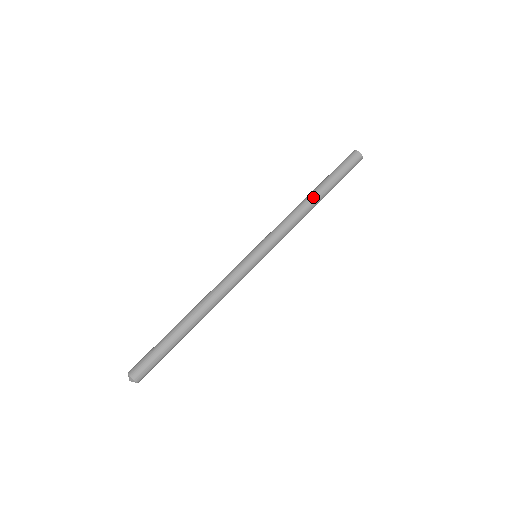
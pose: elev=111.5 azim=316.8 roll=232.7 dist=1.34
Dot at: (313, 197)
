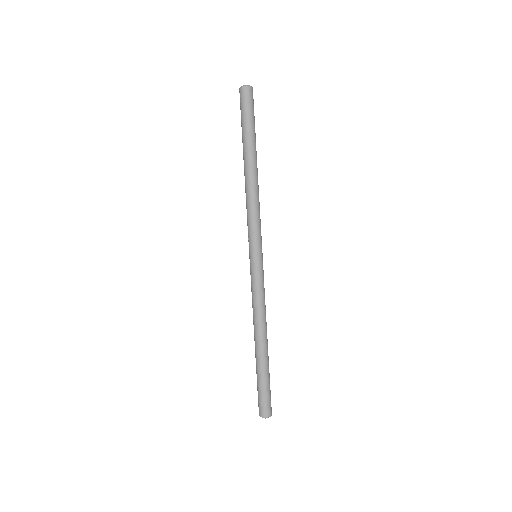
Dot at: (249, 167)
